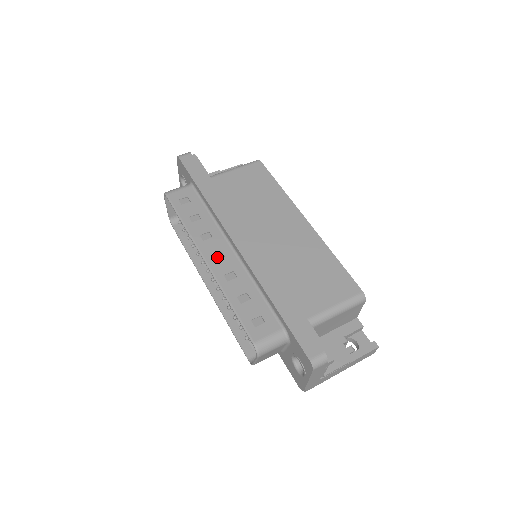
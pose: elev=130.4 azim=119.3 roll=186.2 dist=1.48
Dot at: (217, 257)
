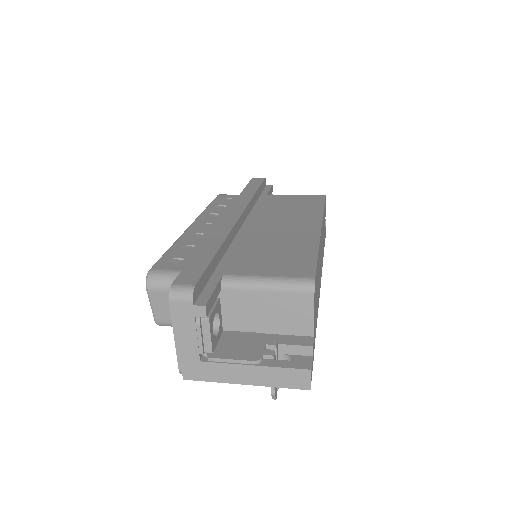
Dot at: (204, 225)
